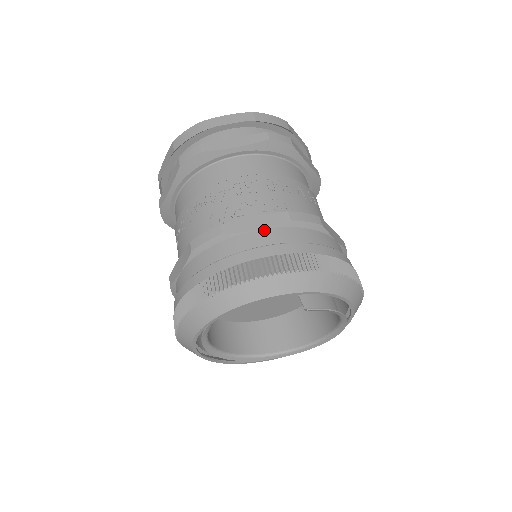
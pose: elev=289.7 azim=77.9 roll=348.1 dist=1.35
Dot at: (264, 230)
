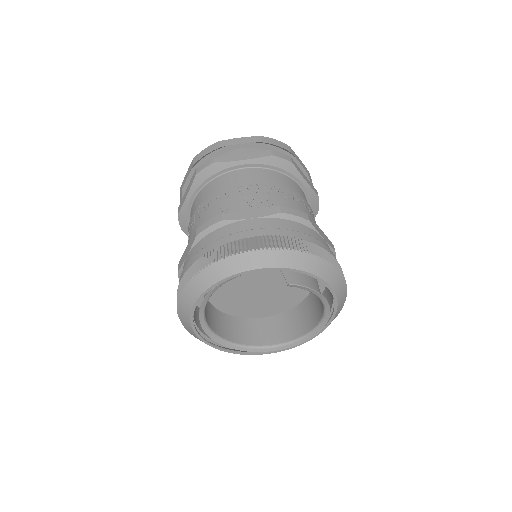
Dot at: (257, 219)
